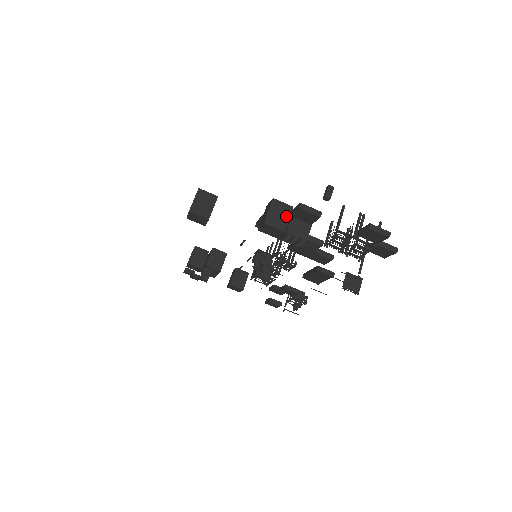
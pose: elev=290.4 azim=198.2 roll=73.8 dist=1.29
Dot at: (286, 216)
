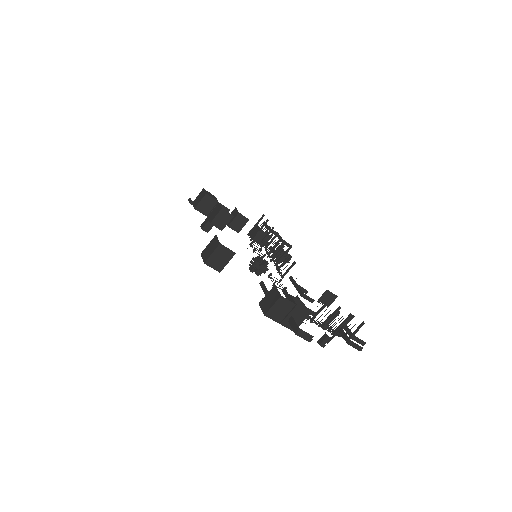
Dot at: (286, 311)
